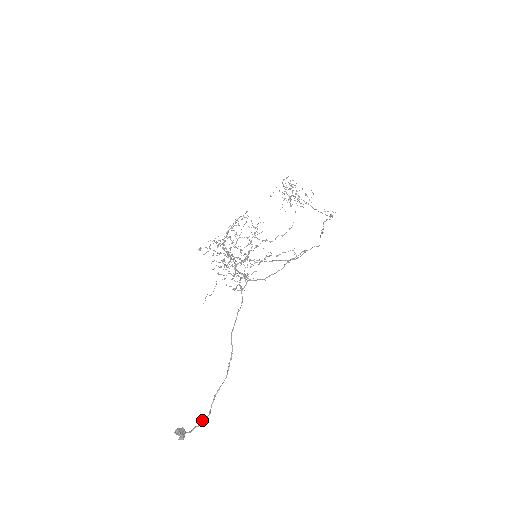
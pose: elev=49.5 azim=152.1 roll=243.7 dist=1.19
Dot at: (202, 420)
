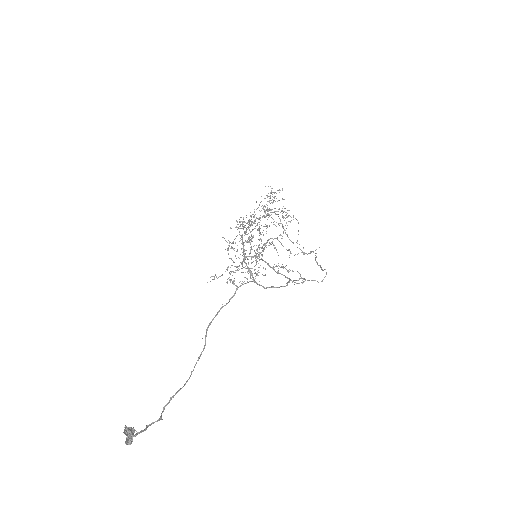
Dot at: (151, 424)
